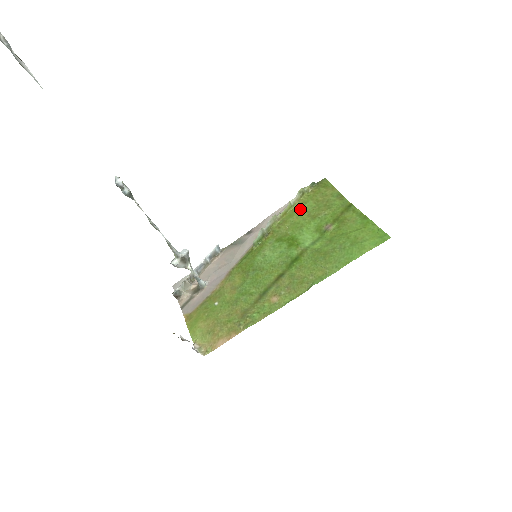
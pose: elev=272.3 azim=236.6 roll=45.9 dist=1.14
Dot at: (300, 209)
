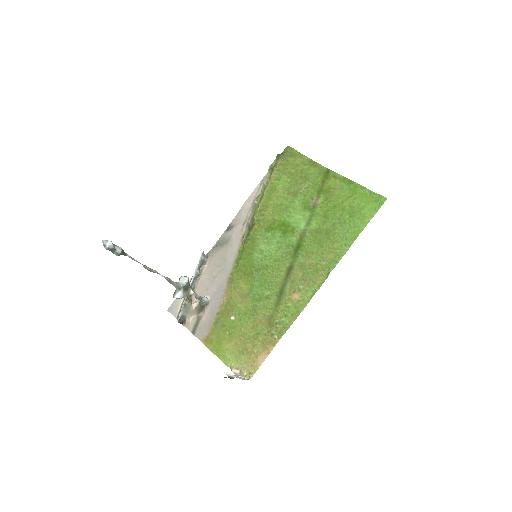
Dot at: (276, 188)
